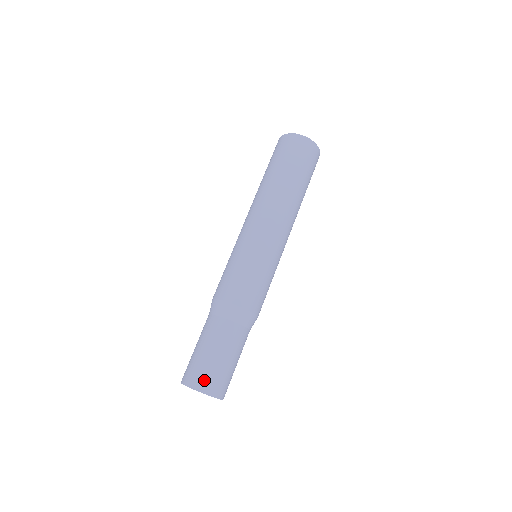
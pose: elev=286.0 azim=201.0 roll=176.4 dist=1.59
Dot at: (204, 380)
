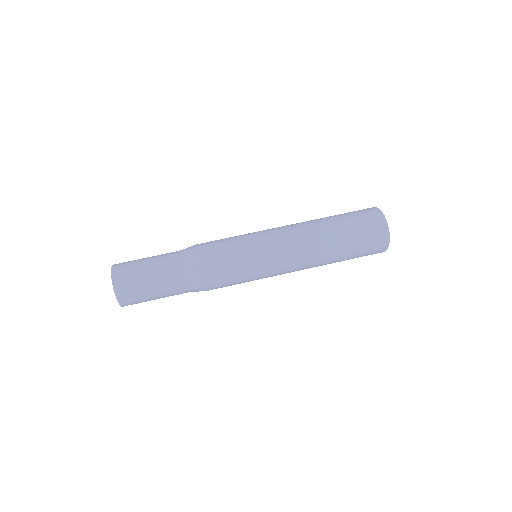
Dot at: (126, 289)
